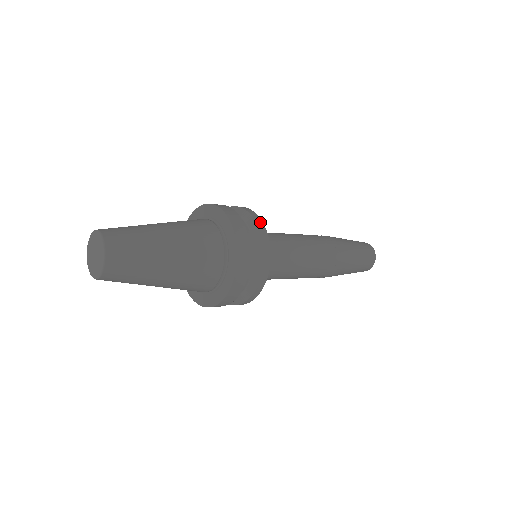
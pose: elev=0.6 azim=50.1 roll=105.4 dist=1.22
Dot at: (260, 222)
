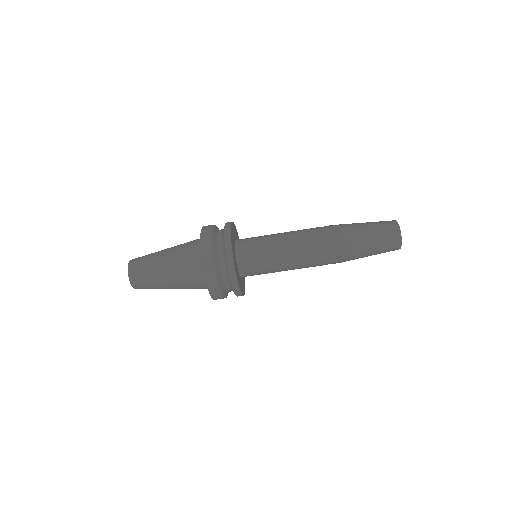
Dot at: occluded
